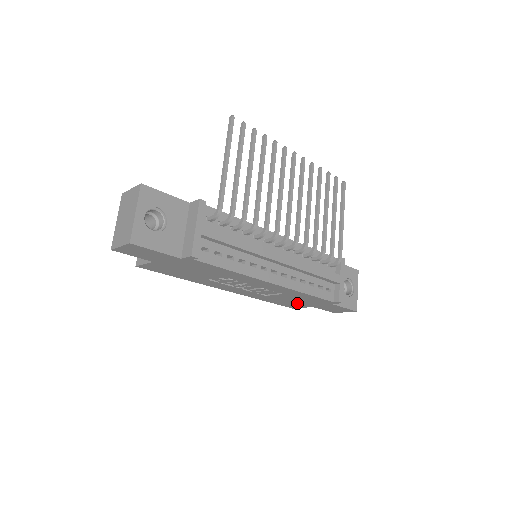
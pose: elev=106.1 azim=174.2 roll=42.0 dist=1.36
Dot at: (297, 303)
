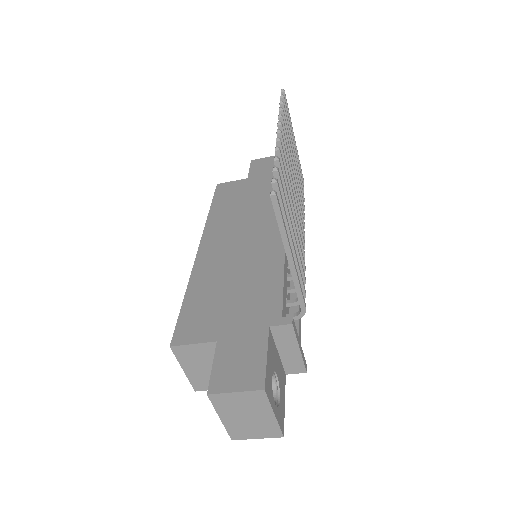
Dot at: occluded
